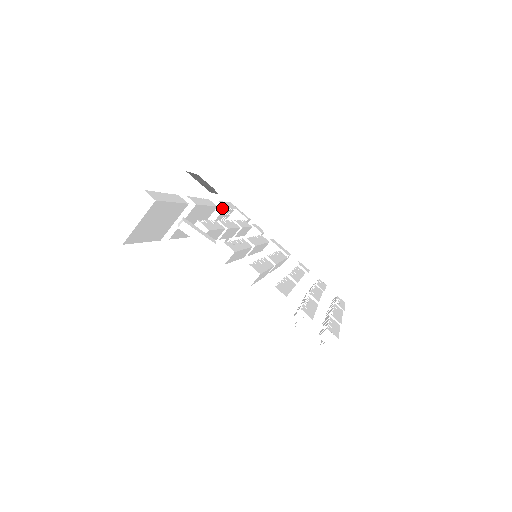
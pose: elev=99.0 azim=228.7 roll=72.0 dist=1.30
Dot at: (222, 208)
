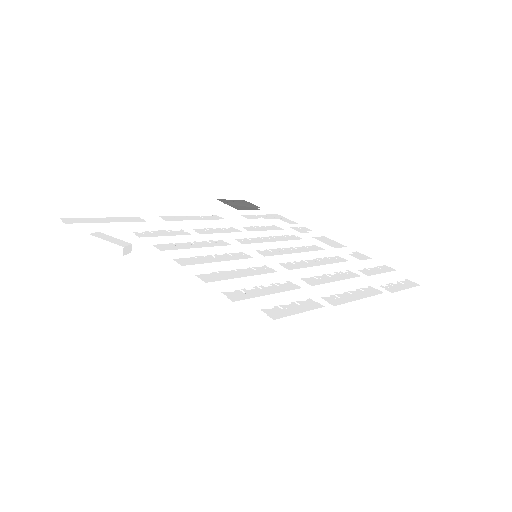
Dot at: (245, 221)
